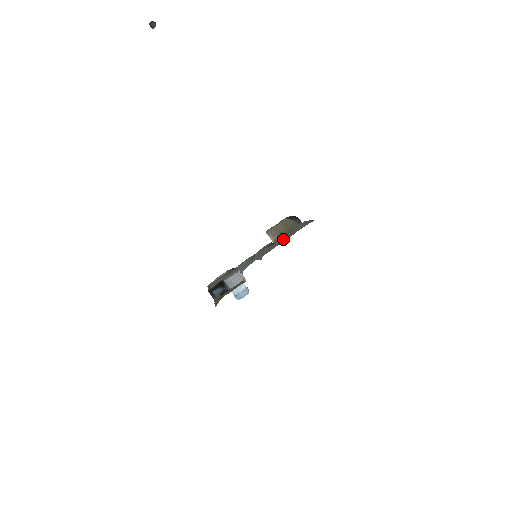
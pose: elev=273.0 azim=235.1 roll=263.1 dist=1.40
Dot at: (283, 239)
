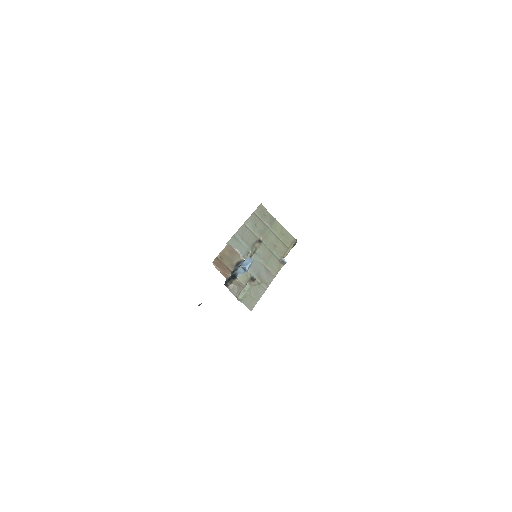
Dot at: (254, 226)
